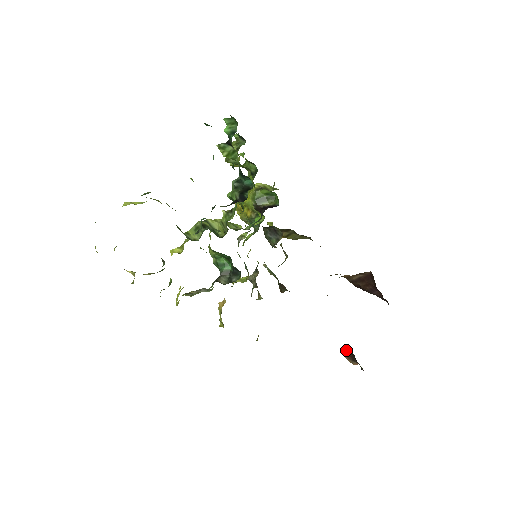
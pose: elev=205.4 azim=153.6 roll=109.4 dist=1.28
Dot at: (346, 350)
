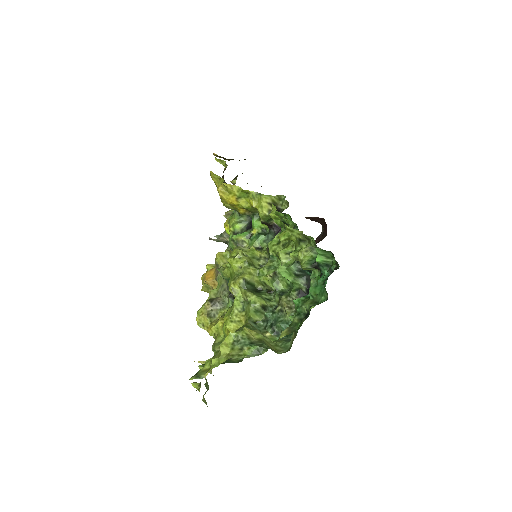
Dot at: occluded
